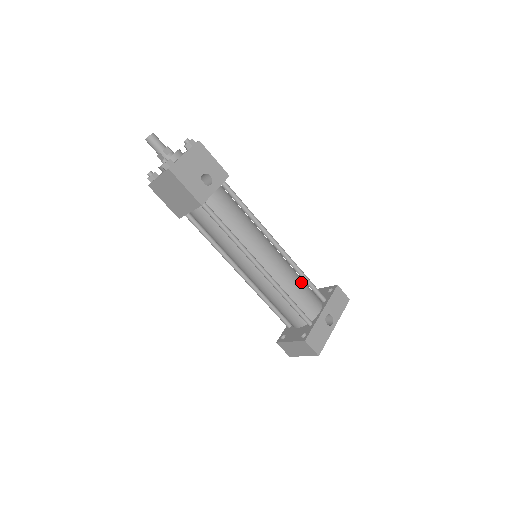
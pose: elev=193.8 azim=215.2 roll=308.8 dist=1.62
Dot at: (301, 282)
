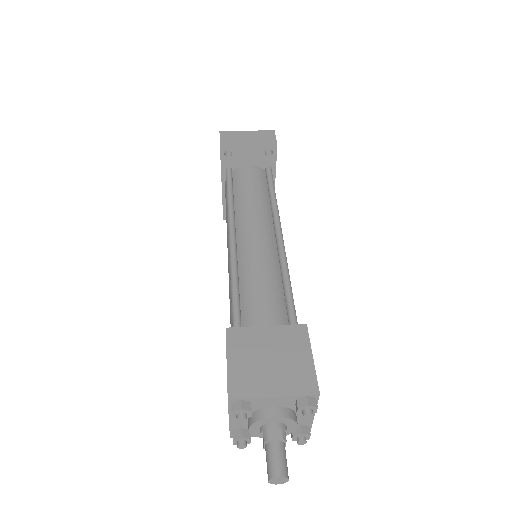
Dot at: occluded
